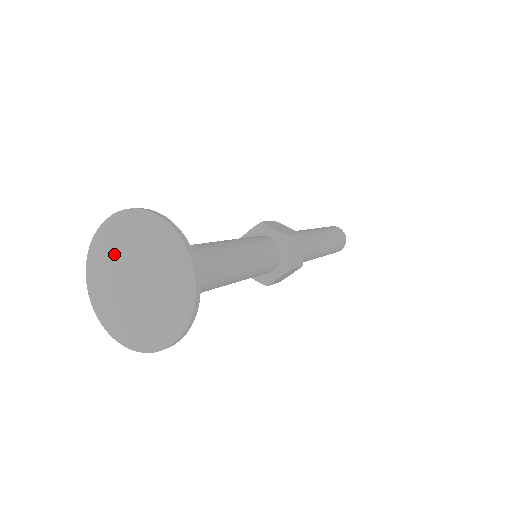
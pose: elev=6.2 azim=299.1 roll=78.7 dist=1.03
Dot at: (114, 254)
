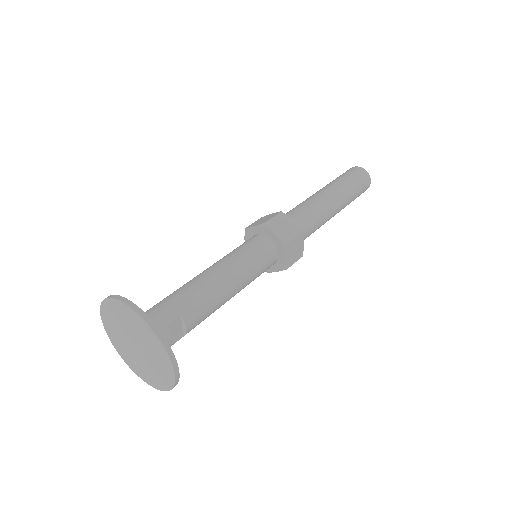
Dot at: (119, 338)
